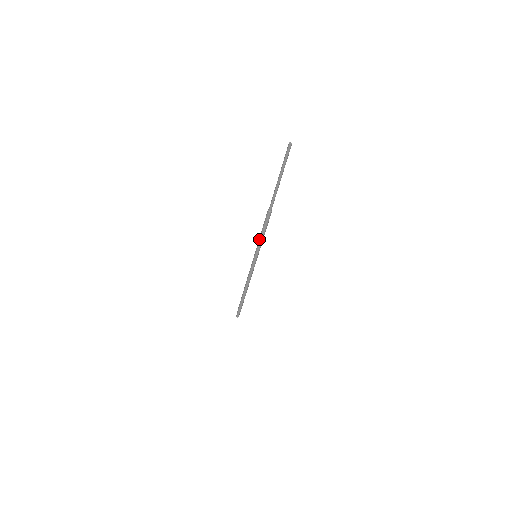
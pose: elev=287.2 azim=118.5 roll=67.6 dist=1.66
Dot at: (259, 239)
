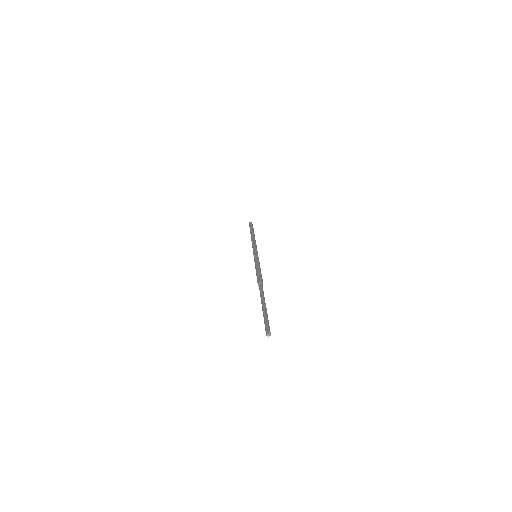
Dot at: (255, 265)
